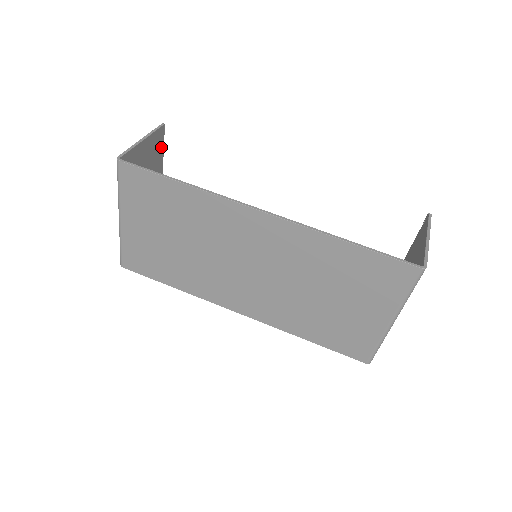
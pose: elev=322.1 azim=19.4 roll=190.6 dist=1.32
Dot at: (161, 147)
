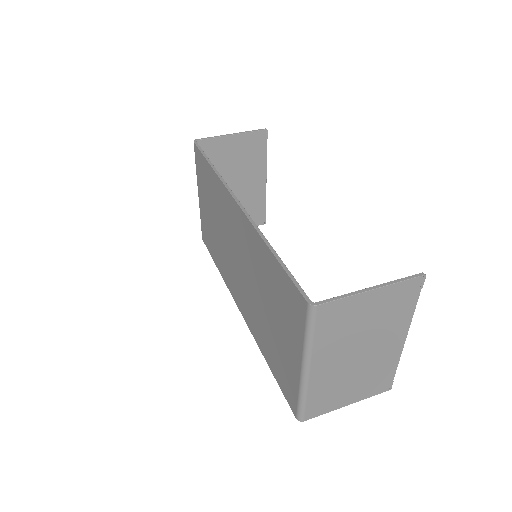
Dot at: (263, 150)
